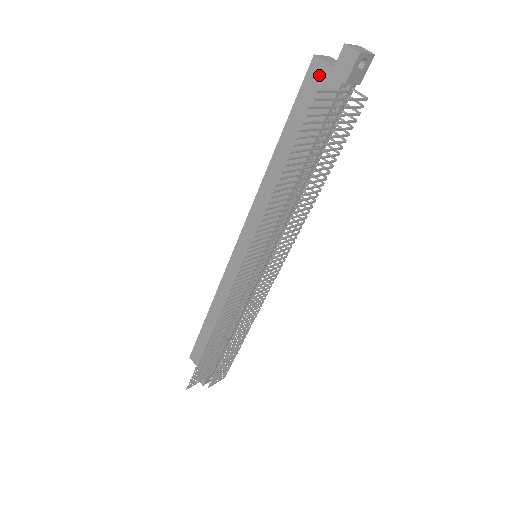
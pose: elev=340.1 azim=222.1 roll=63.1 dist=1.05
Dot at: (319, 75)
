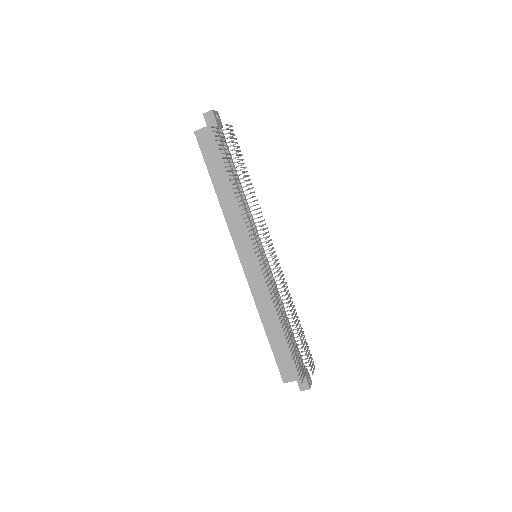
Dot at: (204, 136)
